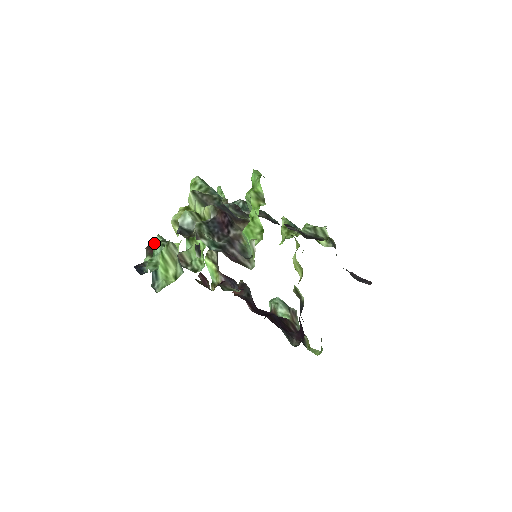
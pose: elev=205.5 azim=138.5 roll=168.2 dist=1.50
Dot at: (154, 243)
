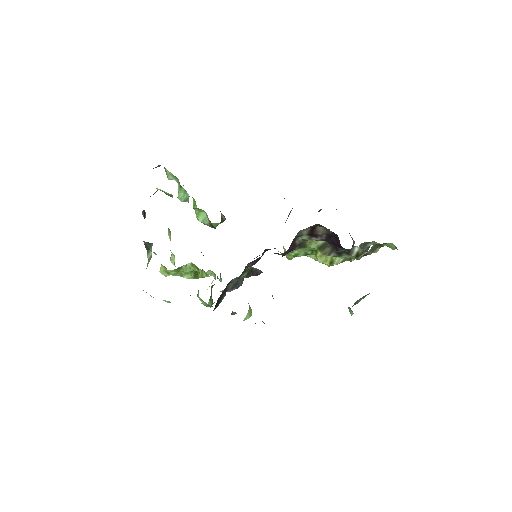
Dot at: occluded
